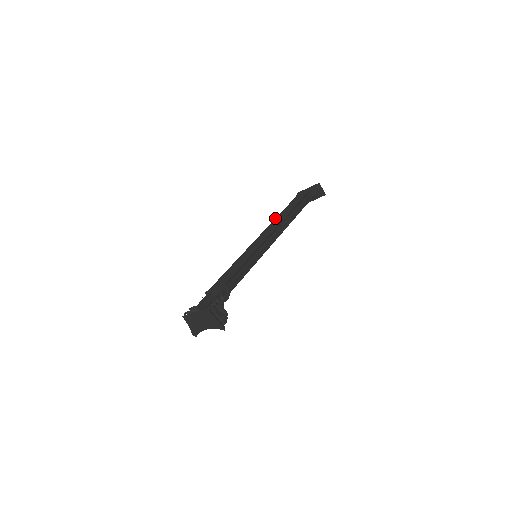
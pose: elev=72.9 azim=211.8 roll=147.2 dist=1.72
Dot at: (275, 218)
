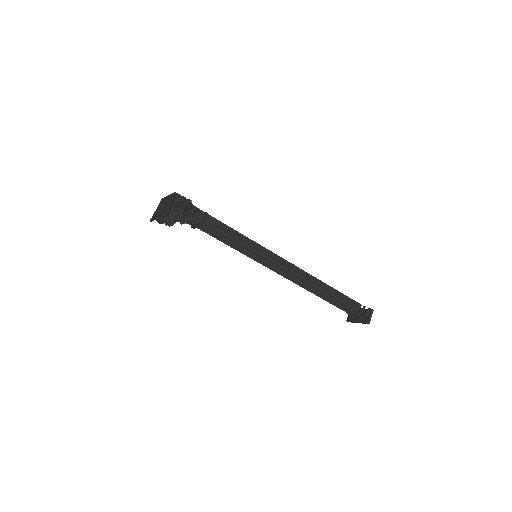
Dot at: occluded
